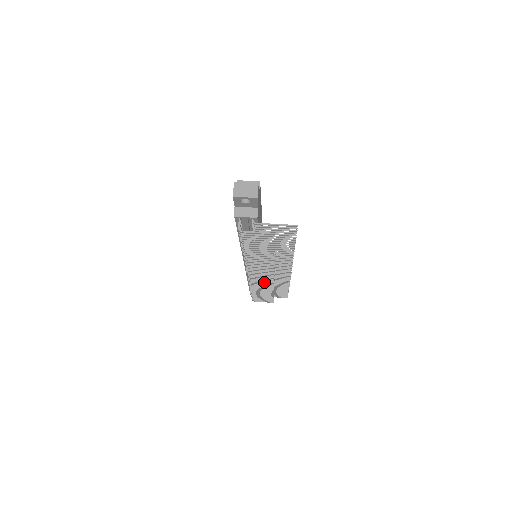
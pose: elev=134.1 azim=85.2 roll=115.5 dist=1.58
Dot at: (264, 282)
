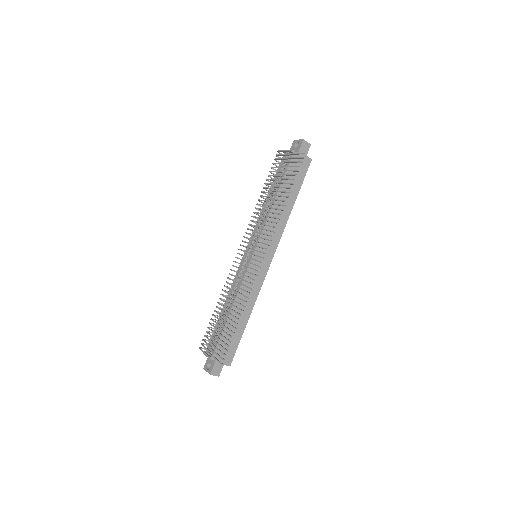
Dot at: (238, 272)
